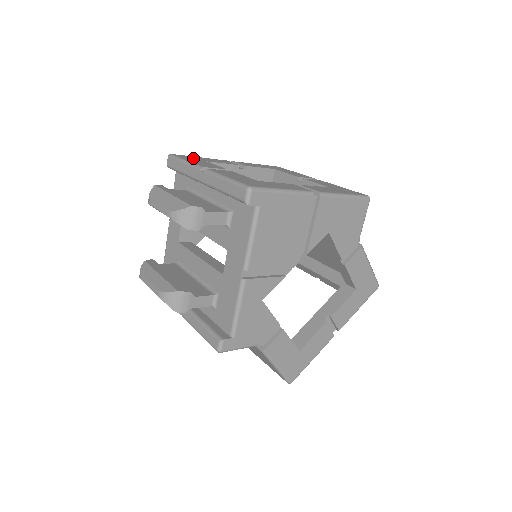
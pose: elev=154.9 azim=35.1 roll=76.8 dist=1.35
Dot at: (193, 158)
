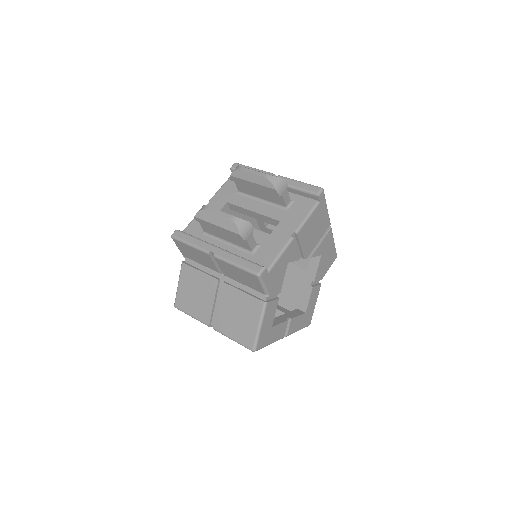
Dot at: occluded
